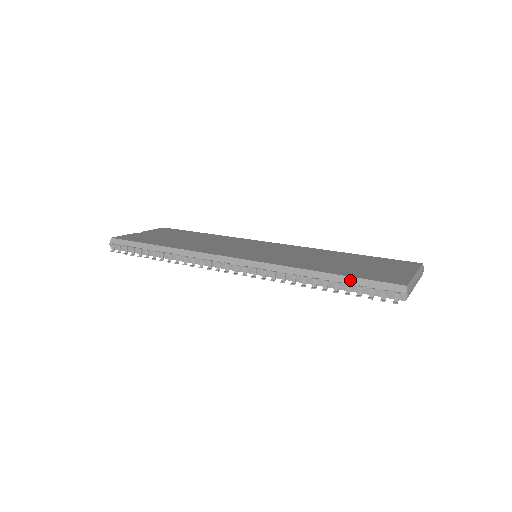
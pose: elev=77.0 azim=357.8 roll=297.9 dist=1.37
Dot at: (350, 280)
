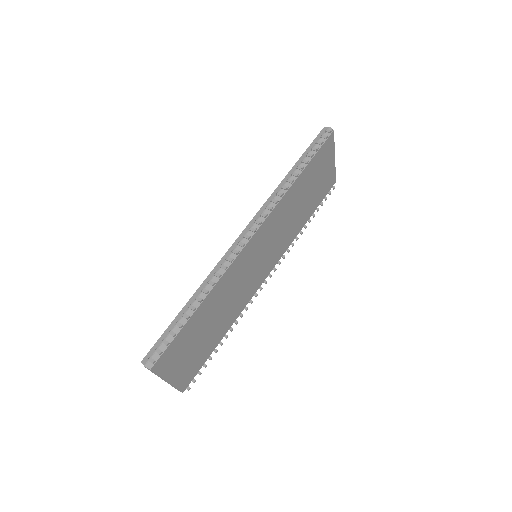
Dot at: (304, 155)
